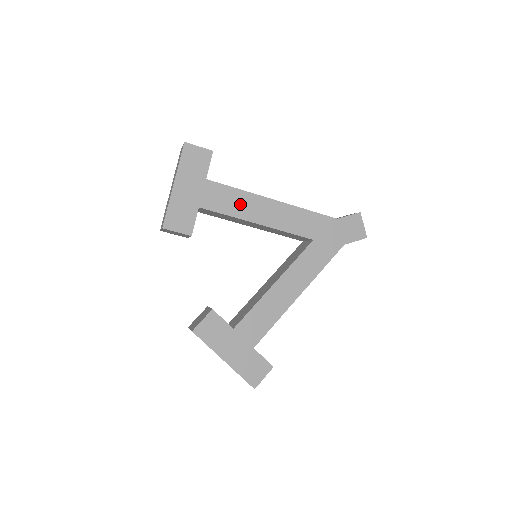
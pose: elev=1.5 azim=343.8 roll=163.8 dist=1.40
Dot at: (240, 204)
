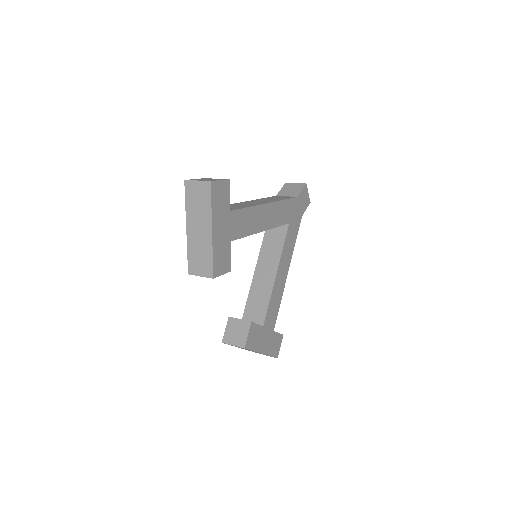
Dot at: (252, 221)
